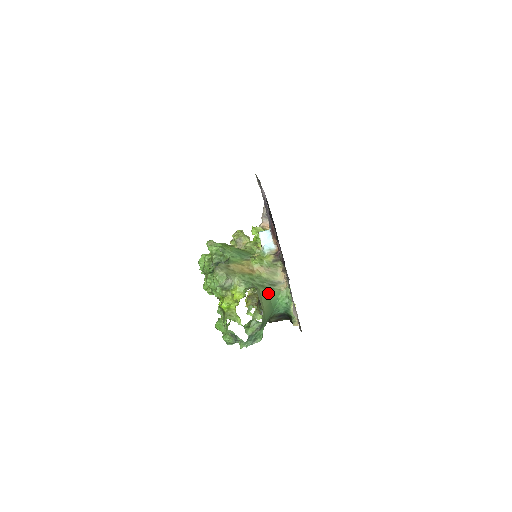
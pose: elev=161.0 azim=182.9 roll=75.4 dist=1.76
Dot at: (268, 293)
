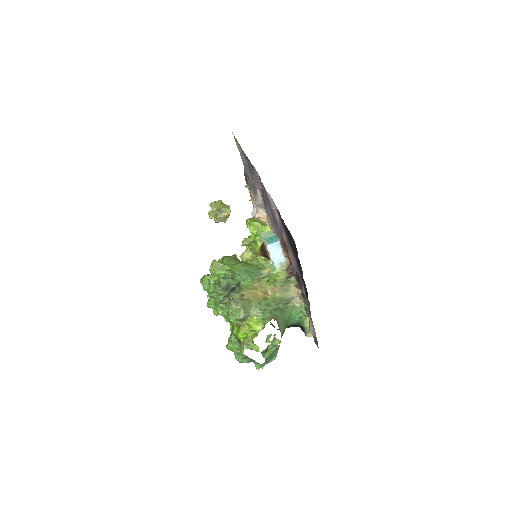
Dot at: (283, 314)
